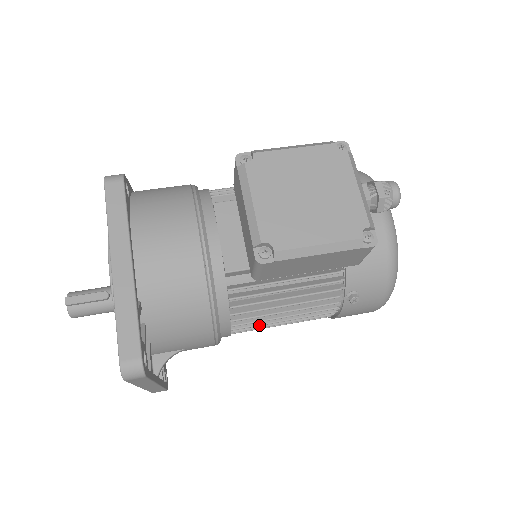
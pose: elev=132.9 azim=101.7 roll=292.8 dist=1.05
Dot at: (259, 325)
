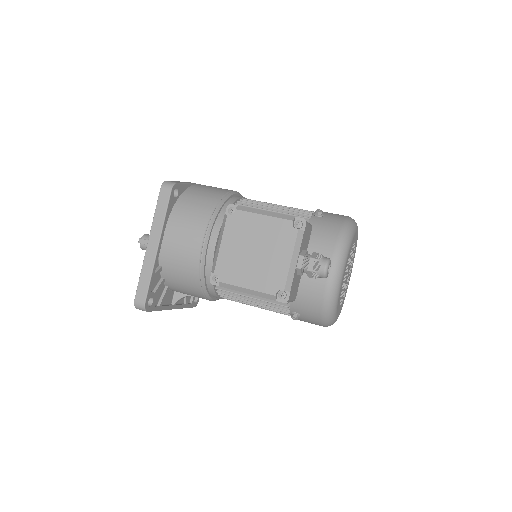
Dot at: (239, 302)
